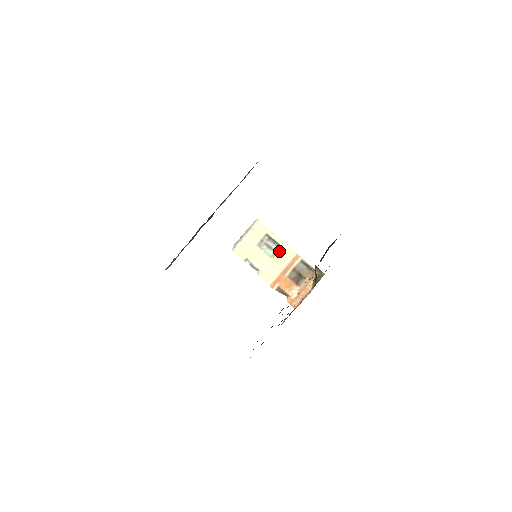
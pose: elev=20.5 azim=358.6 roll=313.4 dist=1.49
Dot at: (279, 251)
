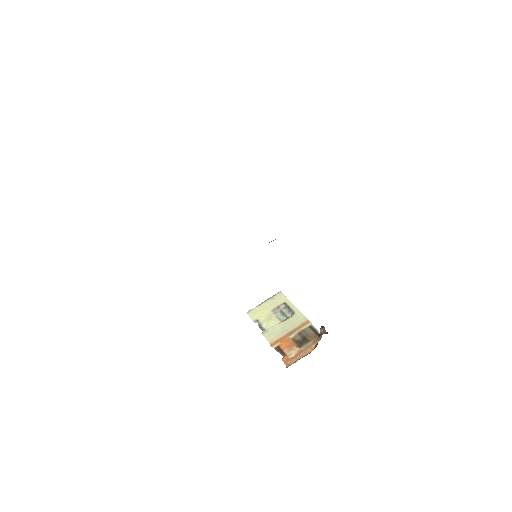
Dot at: (291, 316)
